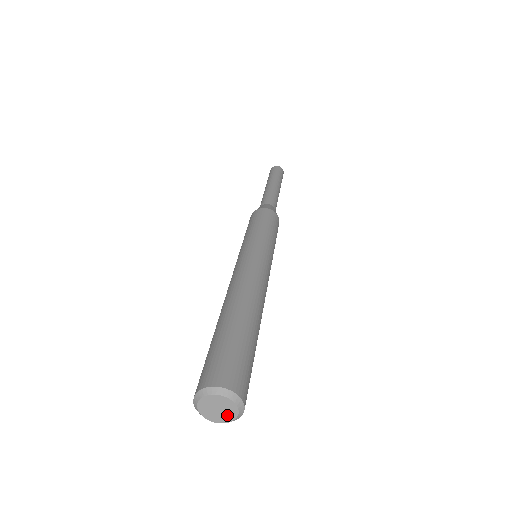
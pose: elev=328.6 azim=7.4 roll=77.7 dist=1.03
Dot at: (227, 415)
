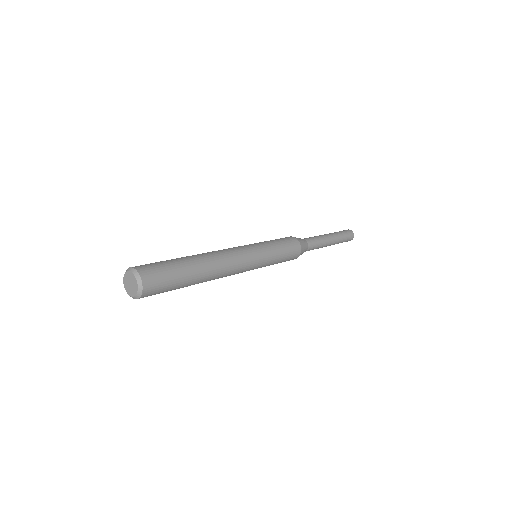
Dot at: (130, 291)
